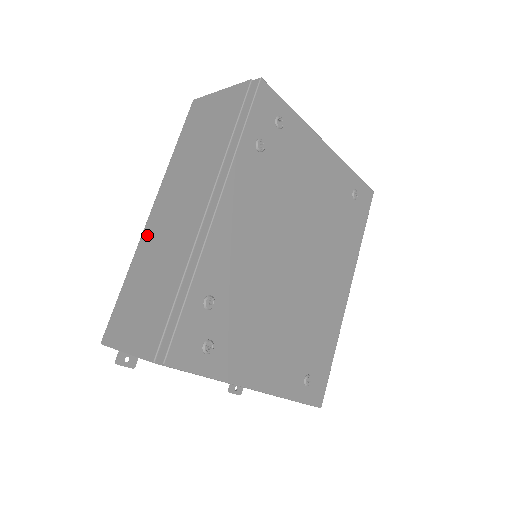
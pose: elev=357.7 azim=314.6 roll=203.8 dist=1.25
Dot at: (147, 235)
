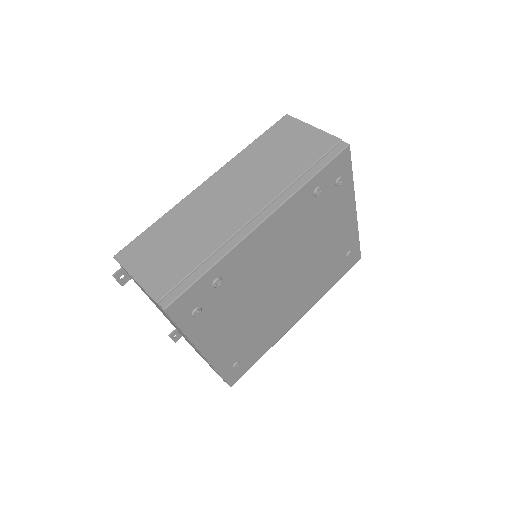
Dot at: (195, 198)
